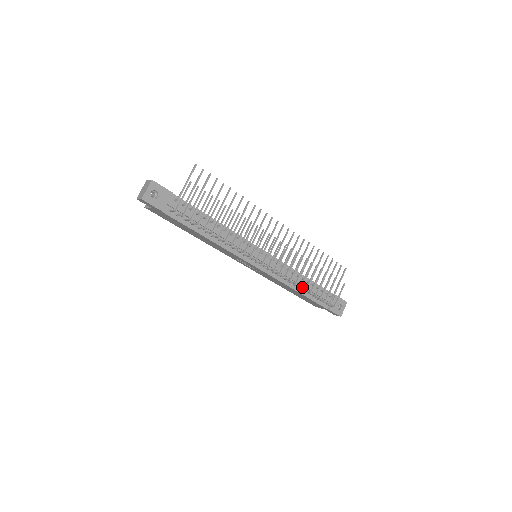
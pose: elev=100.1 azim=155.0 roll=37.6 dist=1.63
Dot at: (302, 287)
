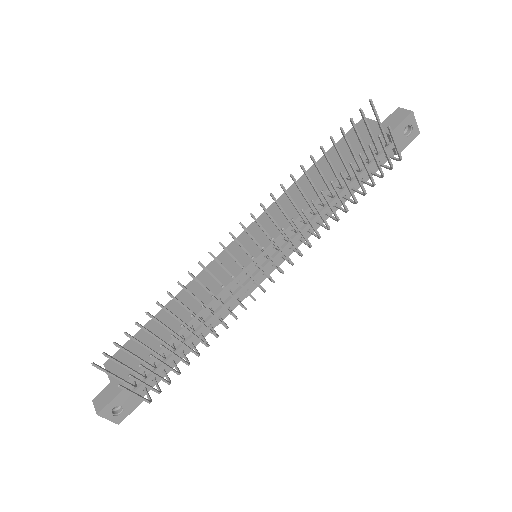
Dot at: occluded
